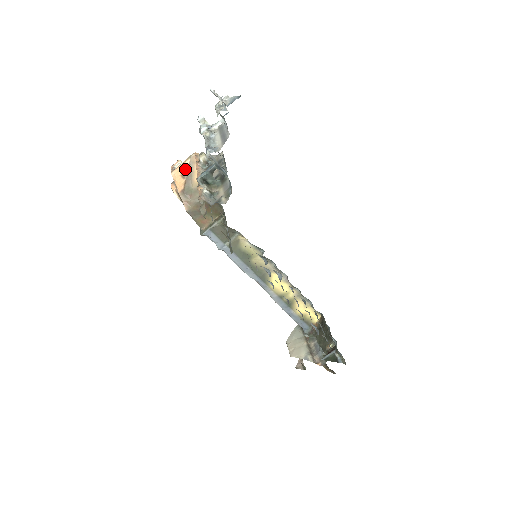
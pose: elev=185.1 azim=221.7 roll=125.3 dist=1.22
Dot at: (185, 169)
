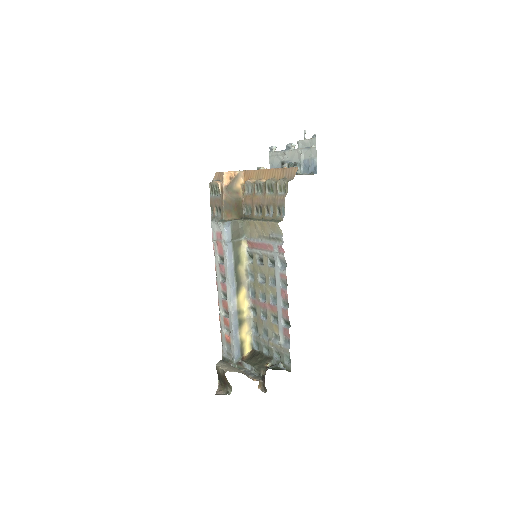
Dot at: (234, 175)
